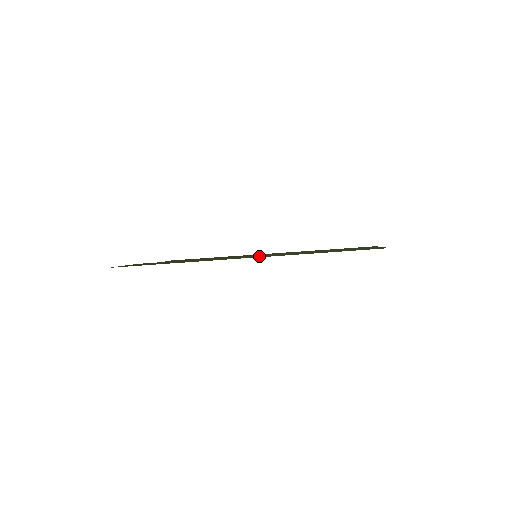
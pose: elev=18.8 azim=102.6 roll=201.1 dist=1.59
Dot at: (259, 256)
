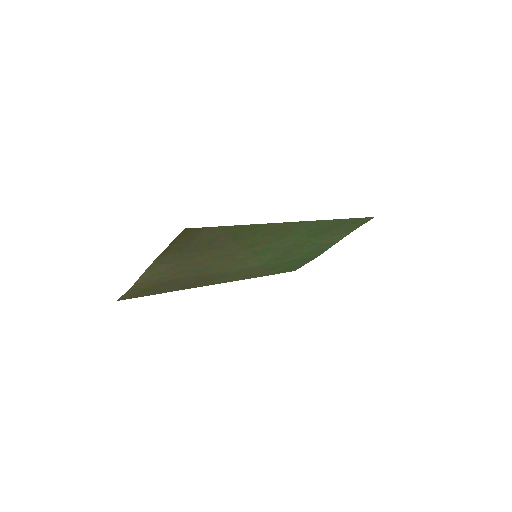
Dot at: (298, 229)
